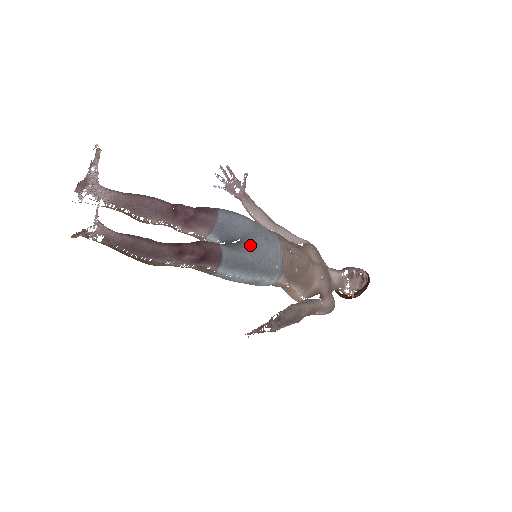
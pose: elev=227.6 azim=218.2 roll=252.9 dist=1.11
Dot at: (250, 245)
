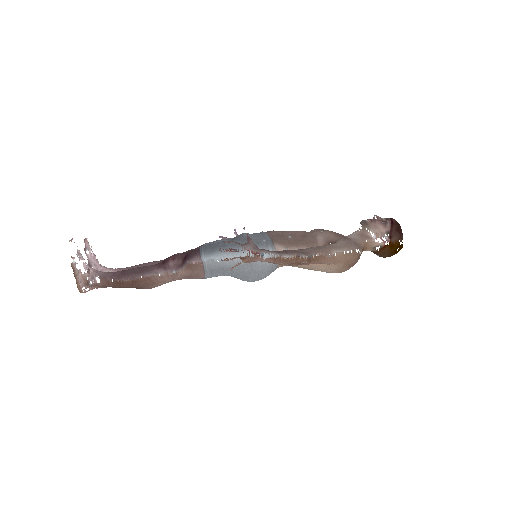
Dot at: occluded
